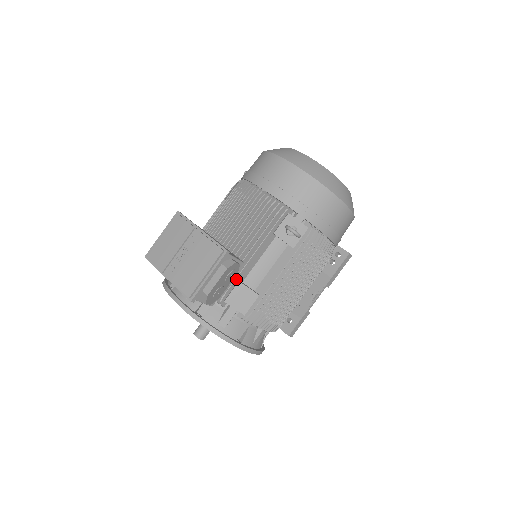
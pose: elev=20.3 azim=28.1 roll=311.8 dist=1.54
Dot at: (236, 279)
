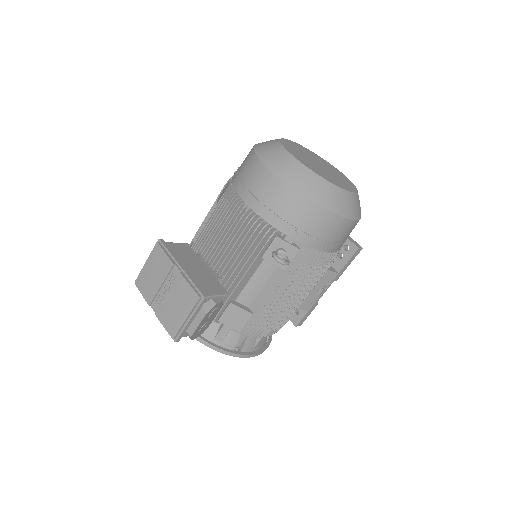
Dot at: (227, 301)
